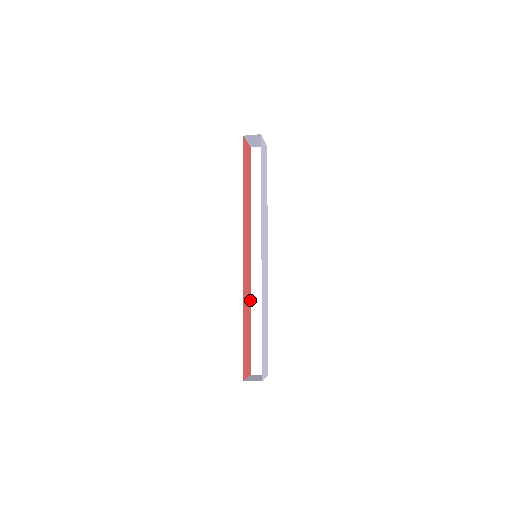
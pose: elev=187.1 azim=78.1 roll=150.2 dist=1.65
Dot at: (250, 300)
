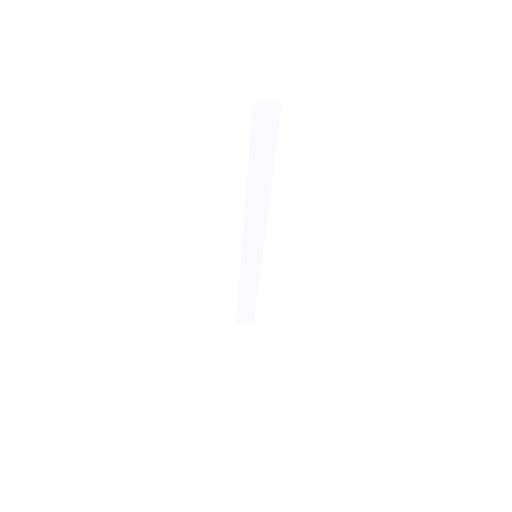
Dot at: (240, 278)
